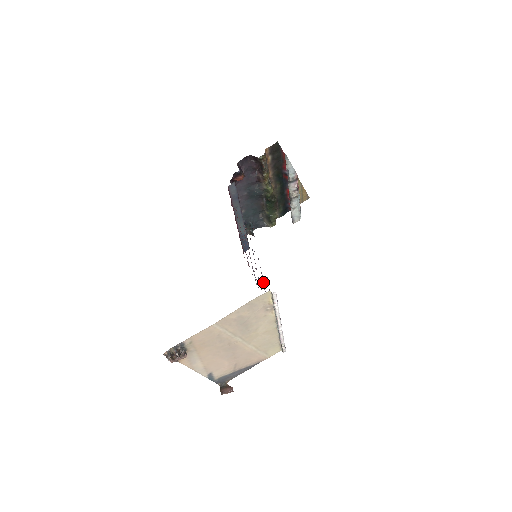
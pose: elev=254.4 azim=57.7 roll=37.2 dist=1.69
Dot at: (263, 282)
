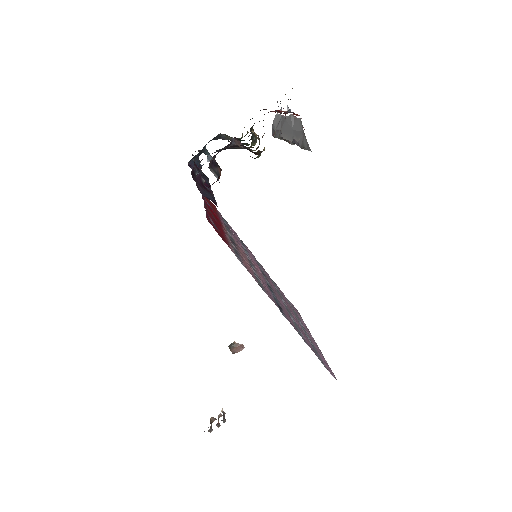
Dot at: (285, 307)
